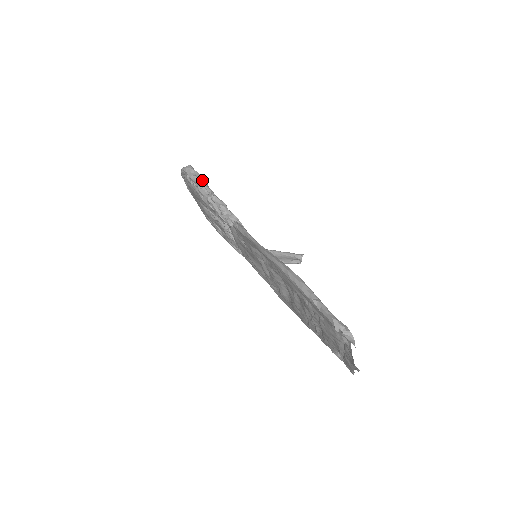
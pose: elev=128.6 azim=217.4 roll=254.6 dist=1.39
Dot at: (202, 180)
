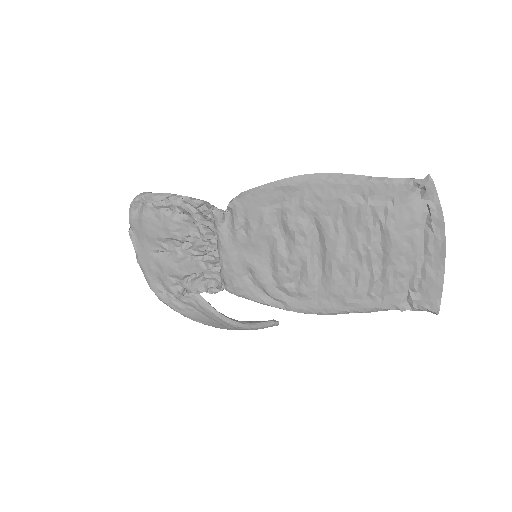
Dot at: occluded
